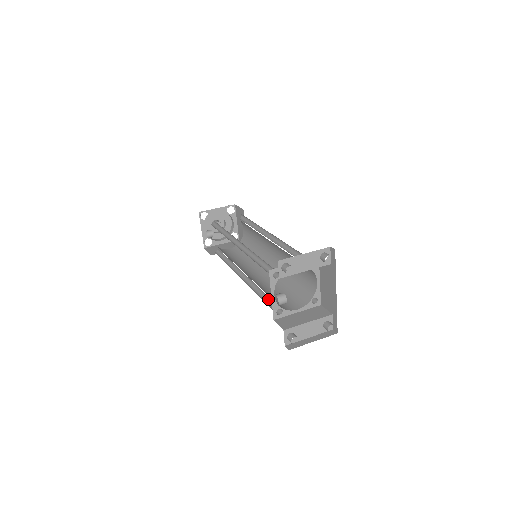
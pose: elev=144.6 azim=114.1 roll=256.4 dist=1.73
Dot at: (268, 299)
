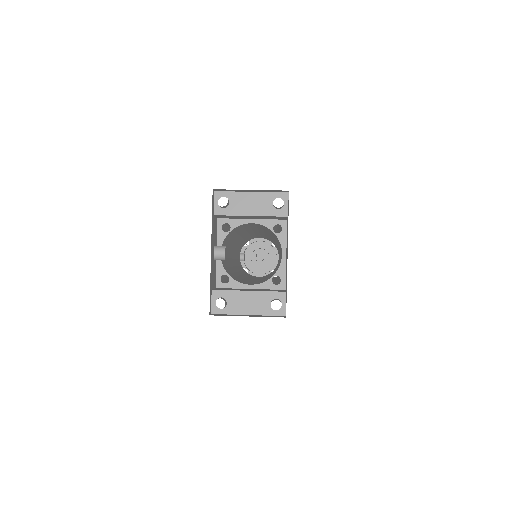
Dot at: occluded
